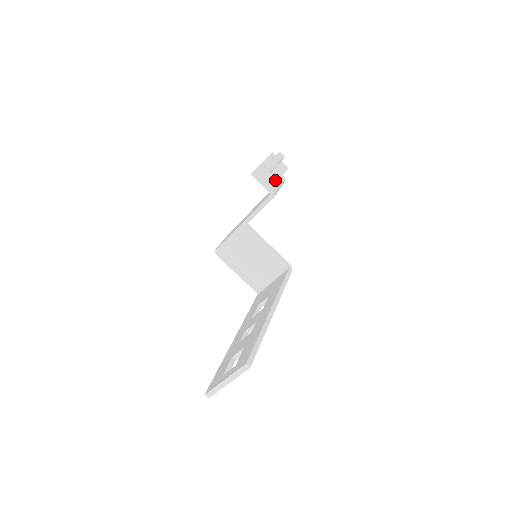
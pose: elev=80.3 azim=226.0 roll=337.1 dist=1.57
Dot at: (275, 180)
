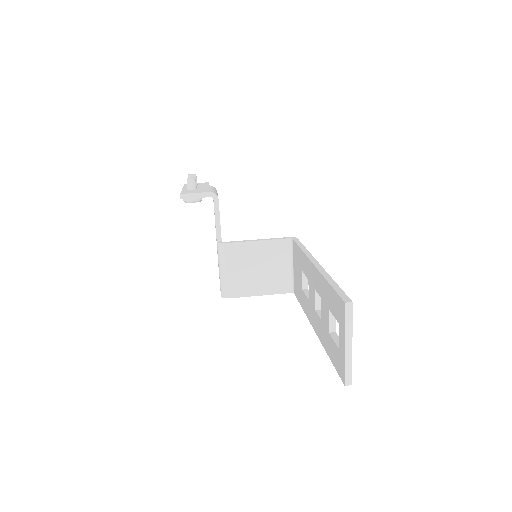
Dot at: (206, 189)
